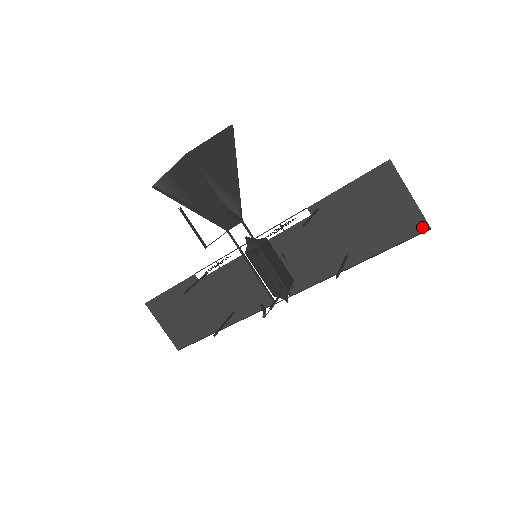
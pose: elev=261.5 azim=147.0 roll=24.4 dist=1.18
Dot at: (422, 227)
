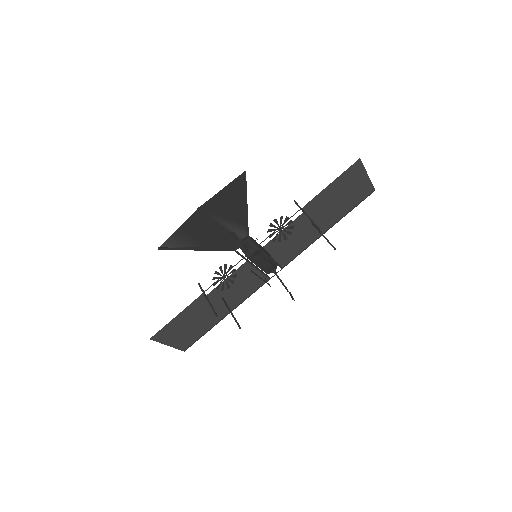
Dot at: (371, 191)
